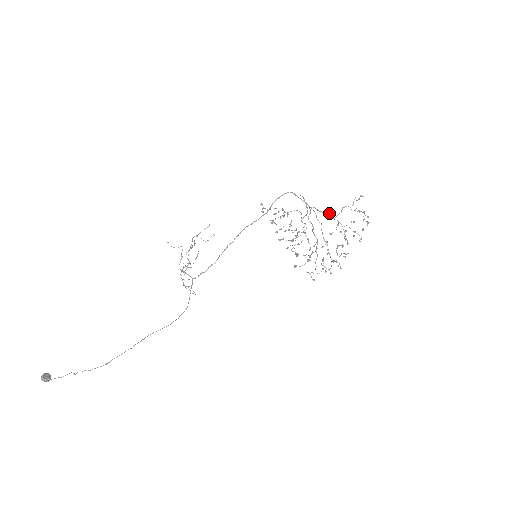
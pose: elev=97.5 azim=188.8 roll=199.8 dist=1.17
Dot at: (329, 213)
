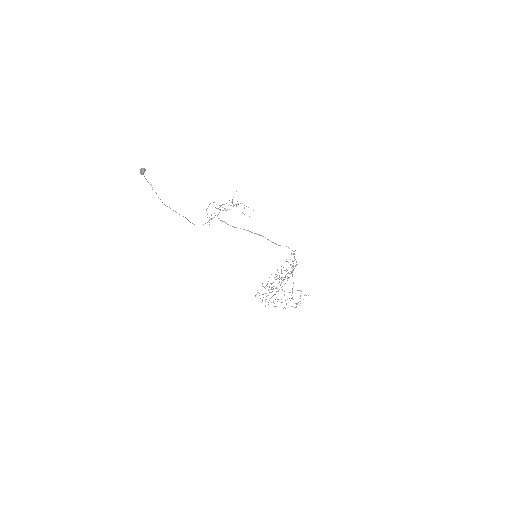
Dot at: occluded
